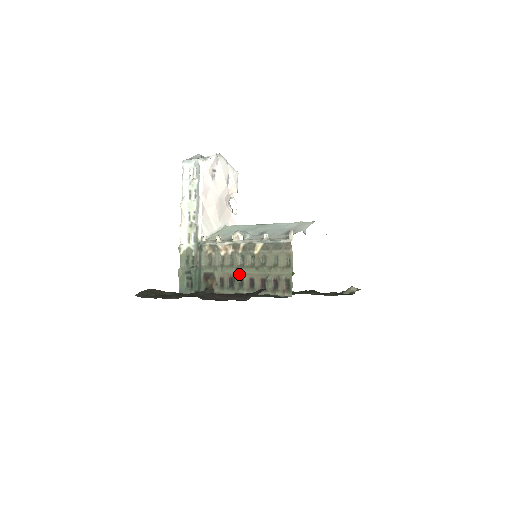
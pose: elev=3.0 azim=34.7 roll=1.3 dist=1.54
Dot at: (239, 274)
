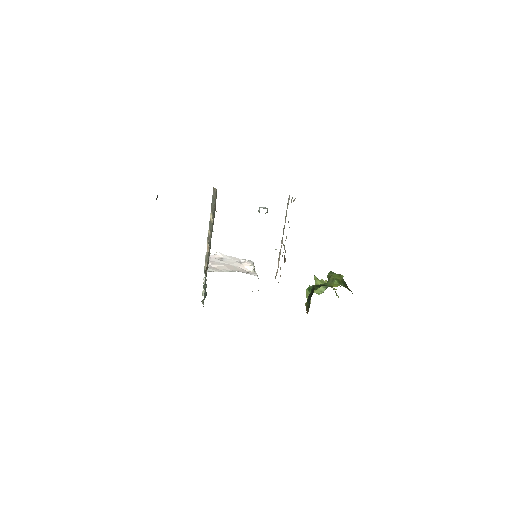
Dot at: occluded
